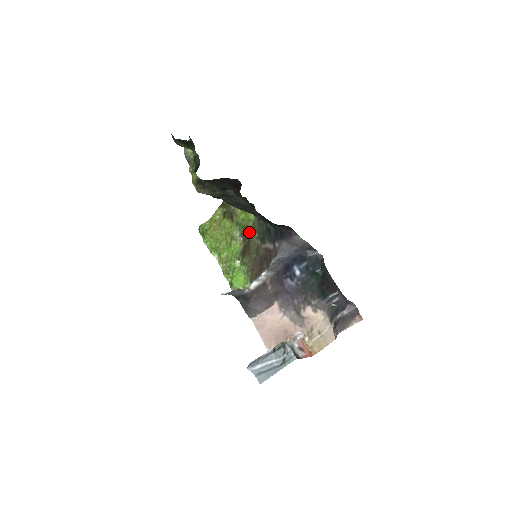
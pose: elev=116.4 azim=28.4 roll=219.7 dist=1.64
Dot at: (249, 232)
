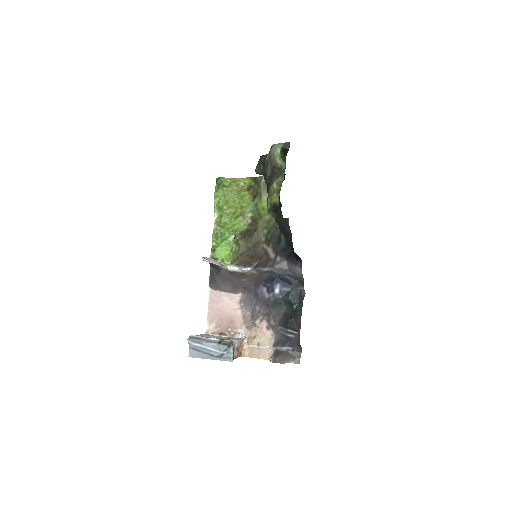
Dot at: (261, 223)
